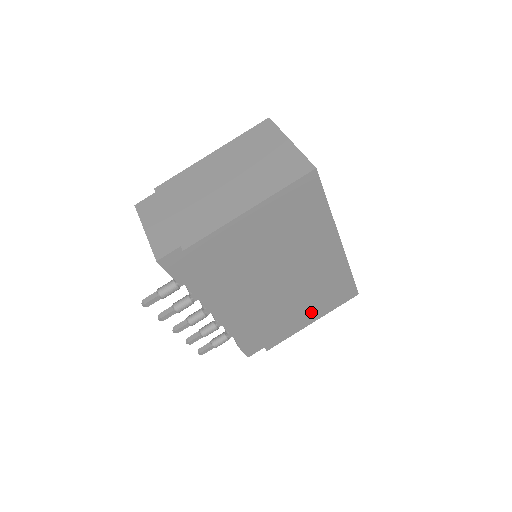
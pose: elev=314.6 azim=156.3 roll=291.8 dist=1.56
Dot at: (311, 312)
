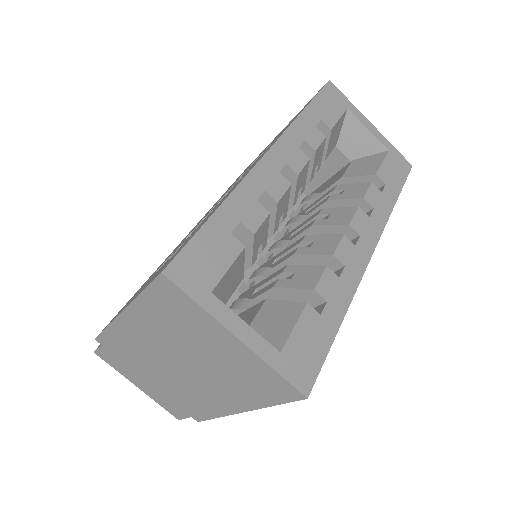
Dot at: occluded
